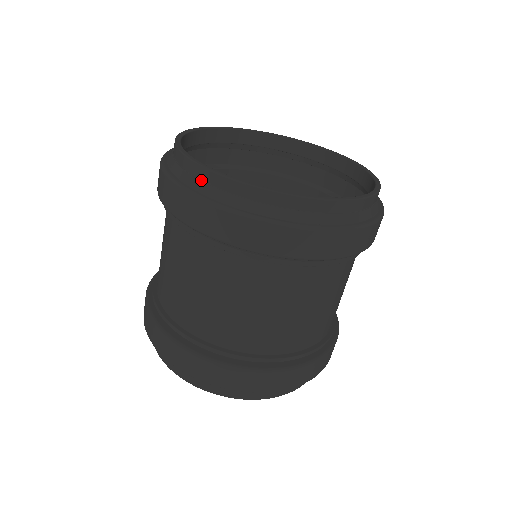
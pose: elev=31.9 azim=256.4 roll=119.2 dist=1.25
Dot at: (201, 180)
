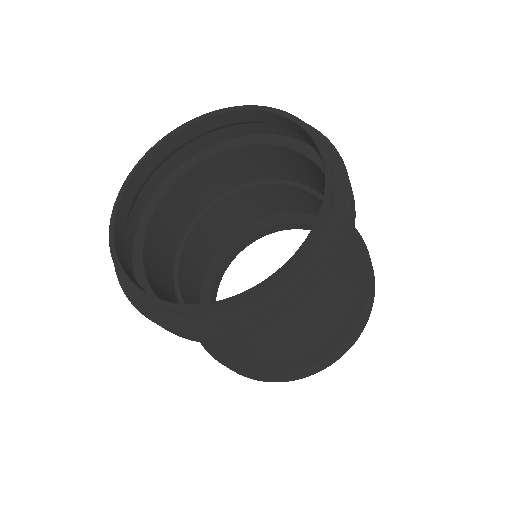
Dot at: occluded
